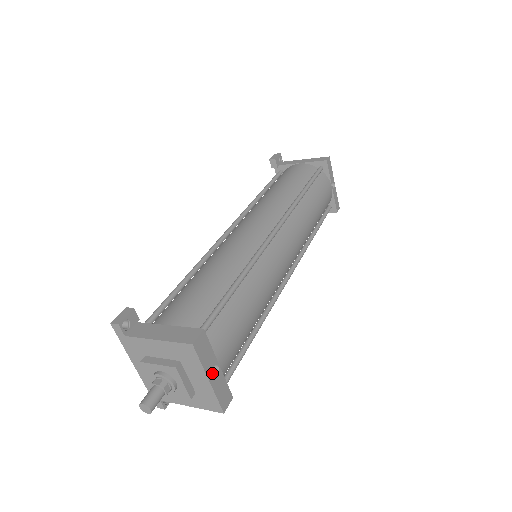
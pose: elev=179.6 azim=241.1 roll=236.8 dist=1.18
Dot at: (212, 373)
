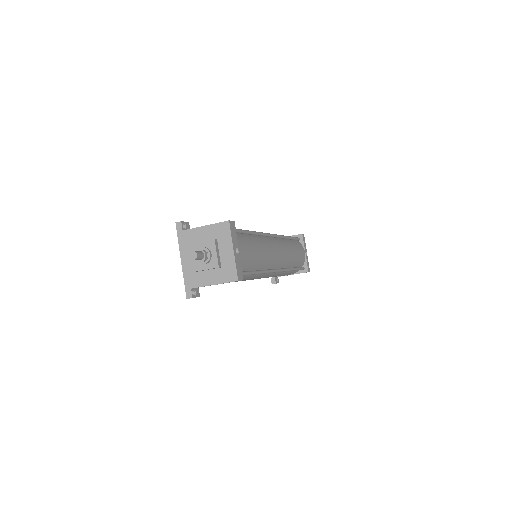
Dot at: (235, 249)
